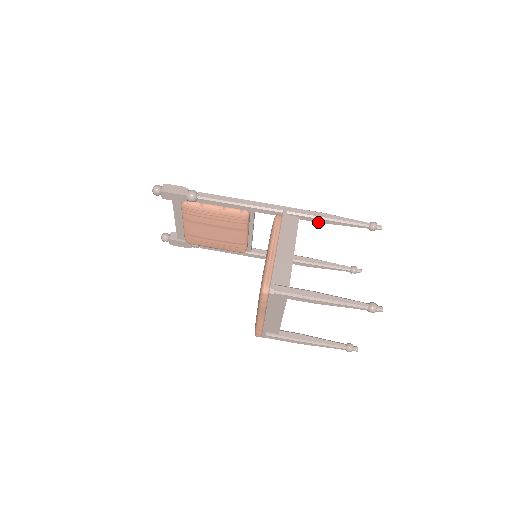
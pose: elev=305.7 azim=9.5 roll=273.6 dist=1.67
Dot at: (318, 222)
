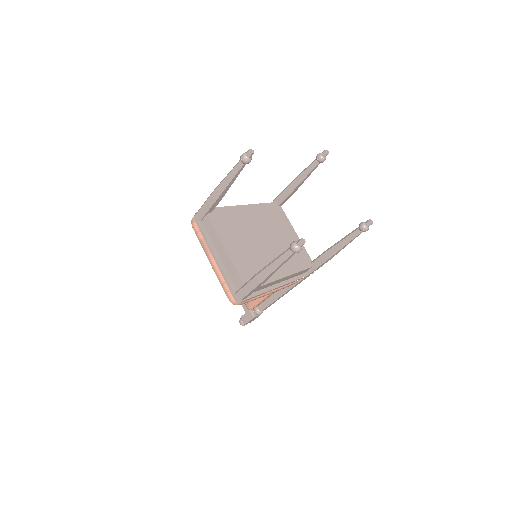
Dot at: (287, 194)
